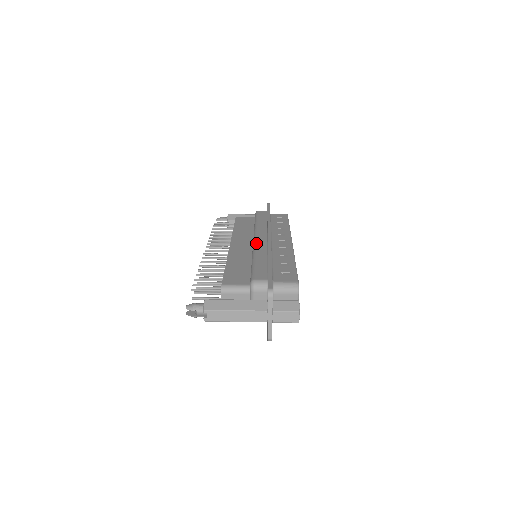
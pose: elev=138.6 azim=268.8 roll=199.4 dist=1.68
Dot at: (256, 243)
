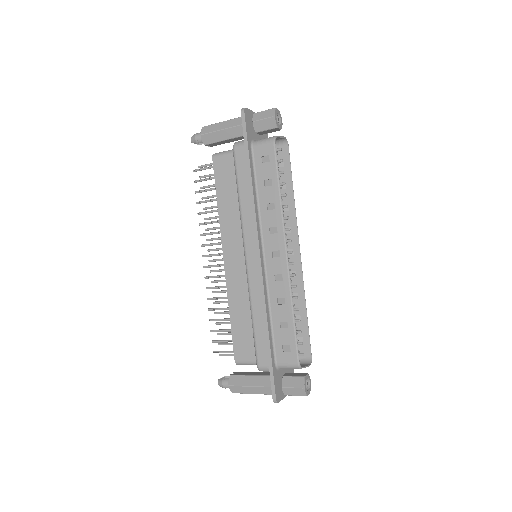
Dot at: occluded
